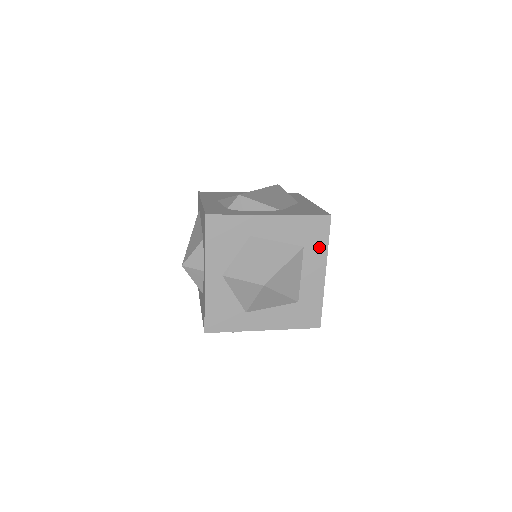
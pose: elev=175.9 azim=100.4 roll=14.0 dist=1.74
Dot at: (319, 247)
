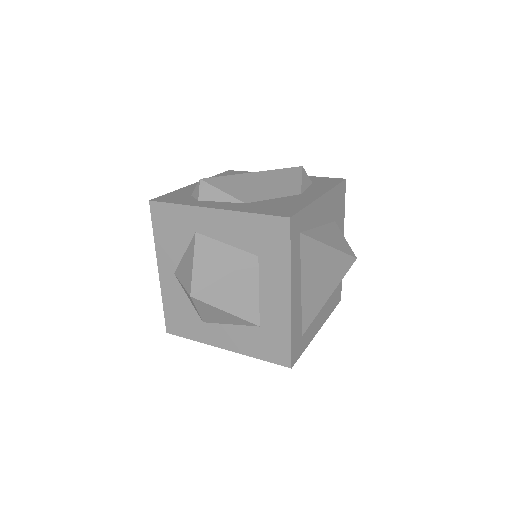
Dot at: (278, 260)
